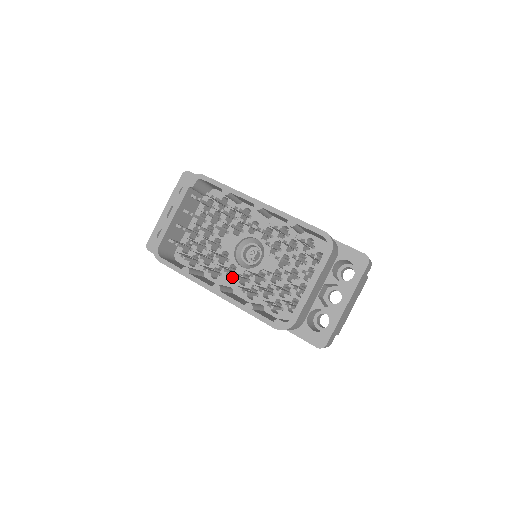
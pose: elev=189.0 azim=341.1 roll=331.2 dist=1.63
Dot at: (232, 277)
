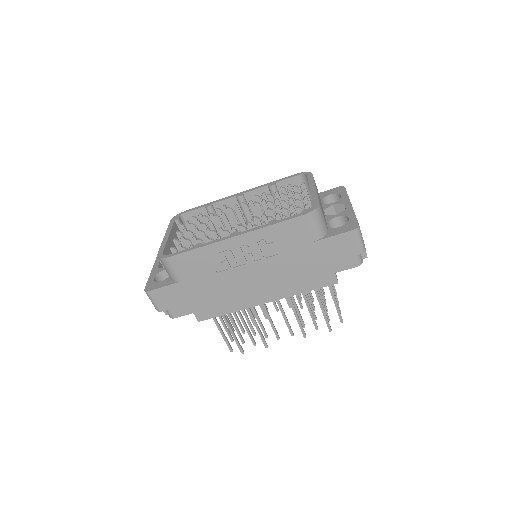
Dot at: occluded
